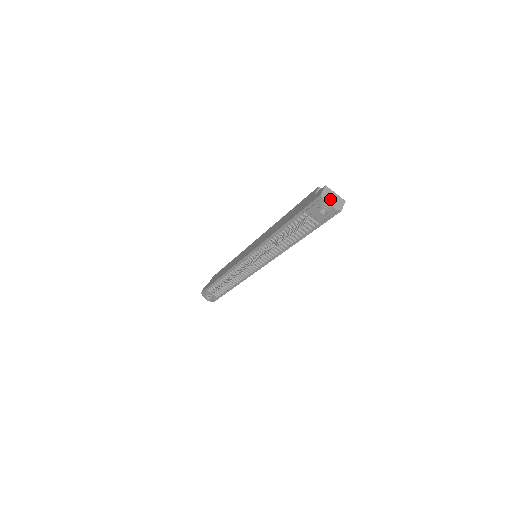
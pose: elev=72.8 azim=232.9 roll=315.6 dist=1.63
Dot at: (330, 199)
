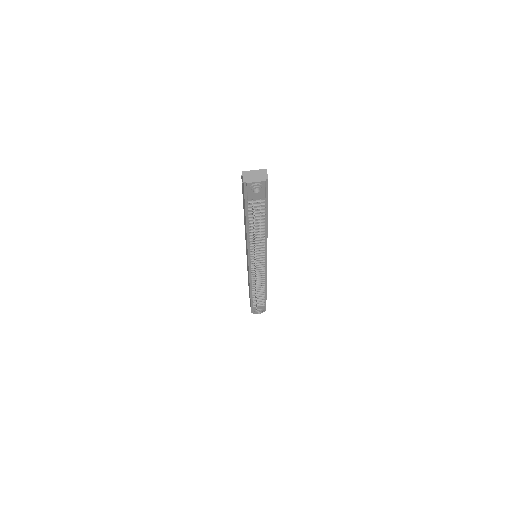
Dot at: (253, 178)
